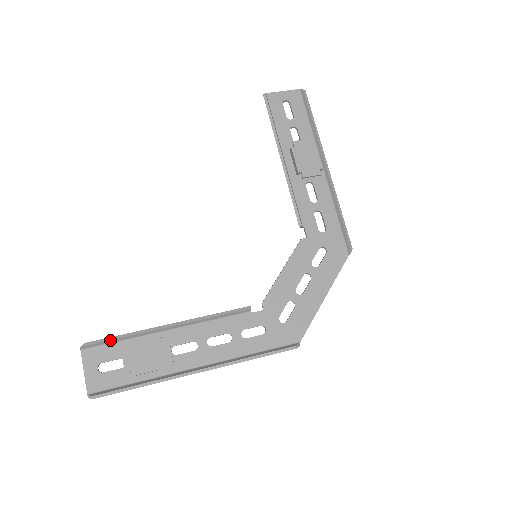
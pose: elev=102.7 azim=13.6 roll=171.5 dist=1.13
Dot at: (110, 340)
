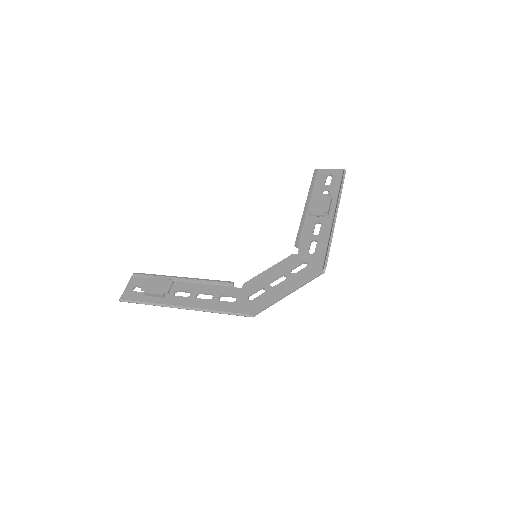
Dot at: (147, 275)
